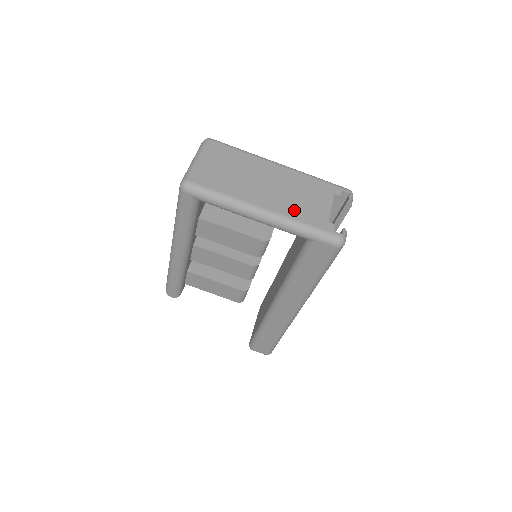
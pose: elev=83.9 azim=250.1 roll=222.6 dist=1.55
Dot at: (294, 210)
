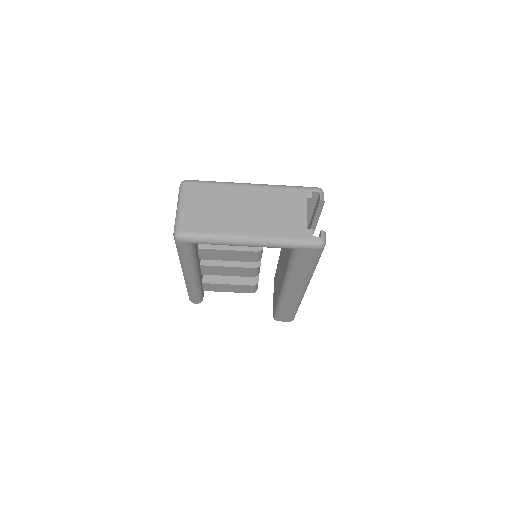
Dot at: (275, 228)
